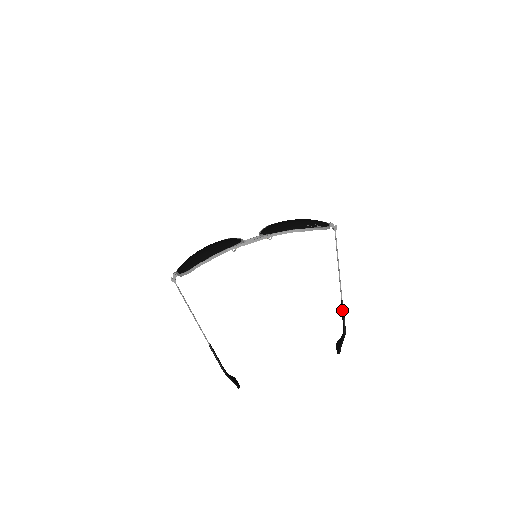
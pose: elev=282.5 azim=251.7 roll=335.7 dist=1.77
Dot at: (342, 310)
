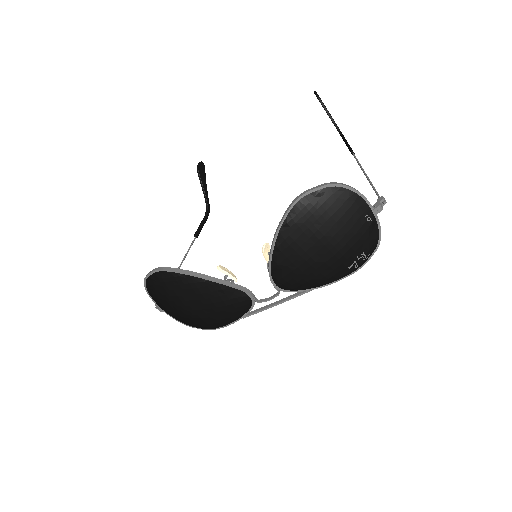
Dot at: occluded
